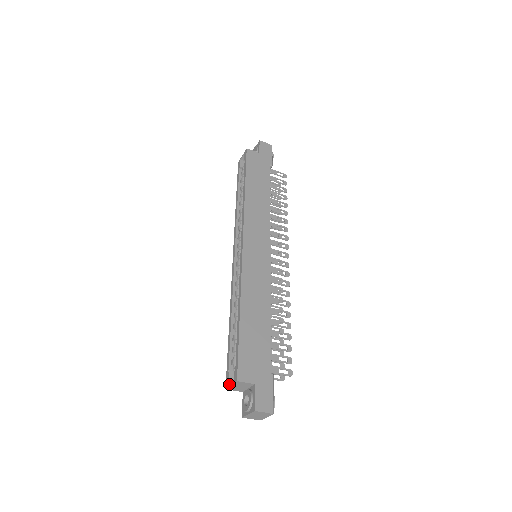
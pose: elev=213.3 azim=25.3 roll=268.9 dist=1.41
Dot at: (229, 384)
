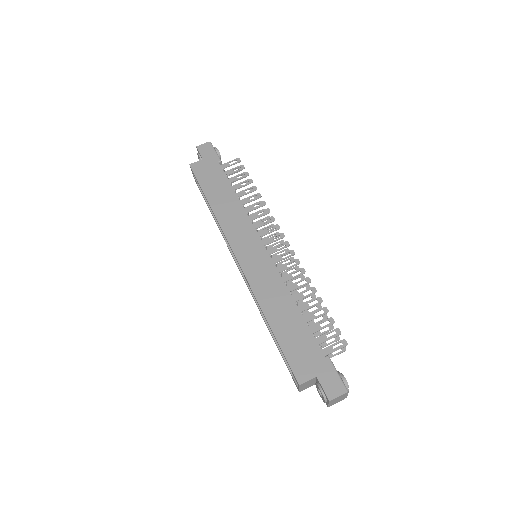
Dot at: (298, 388)
